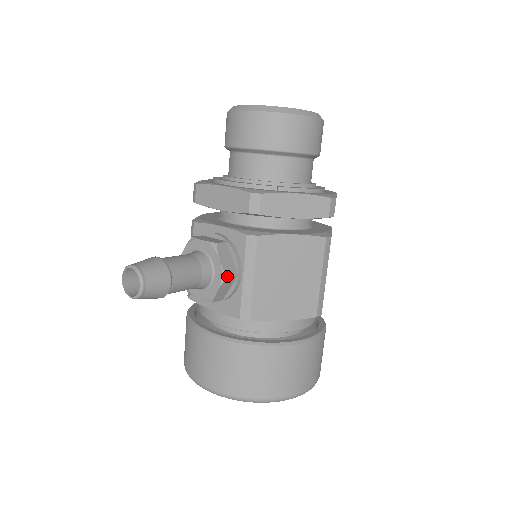
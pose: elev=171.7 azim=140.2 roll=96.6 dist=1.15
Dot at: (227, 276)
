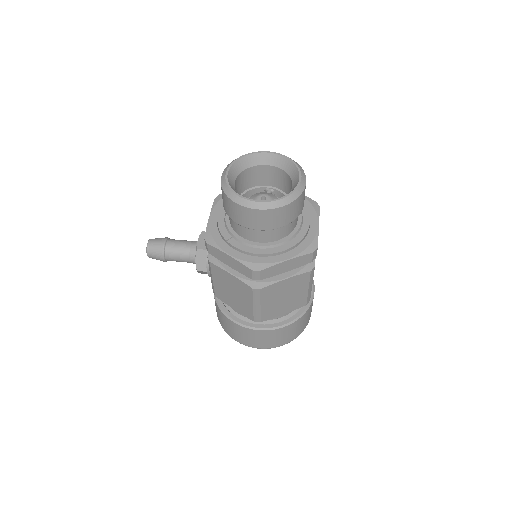
Dot at: (198, 270)
